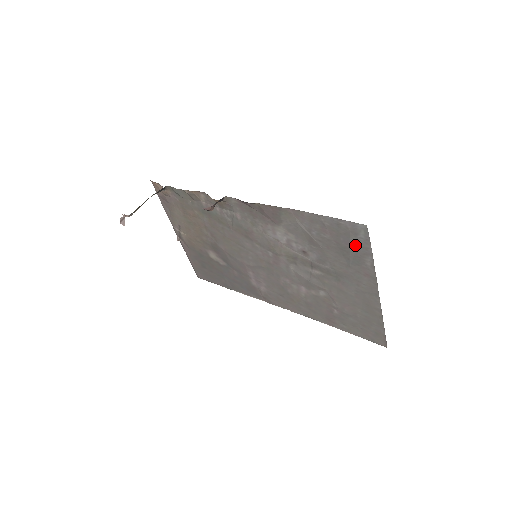
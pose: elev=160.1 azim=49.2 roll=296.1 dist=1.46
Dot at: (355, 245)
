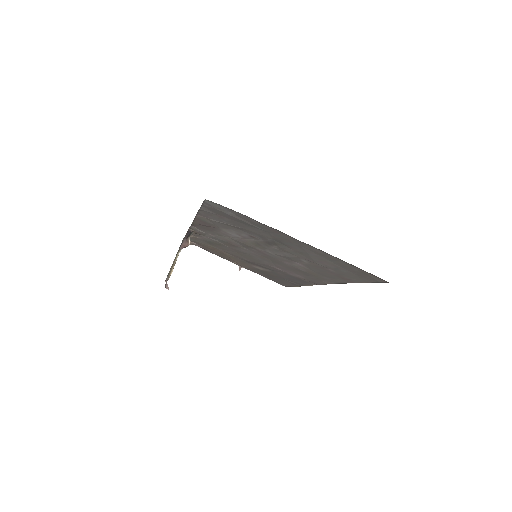
Dot at: (235, 216)
